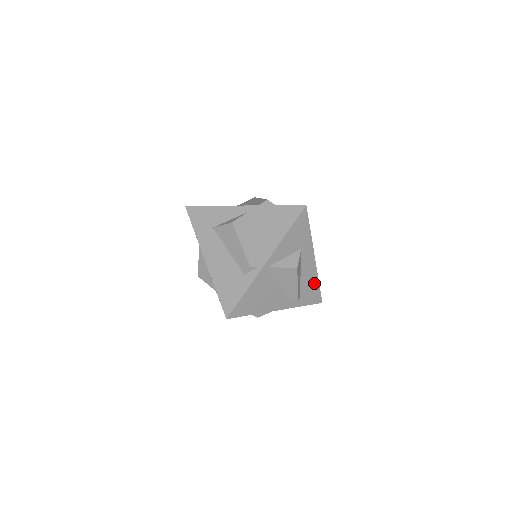
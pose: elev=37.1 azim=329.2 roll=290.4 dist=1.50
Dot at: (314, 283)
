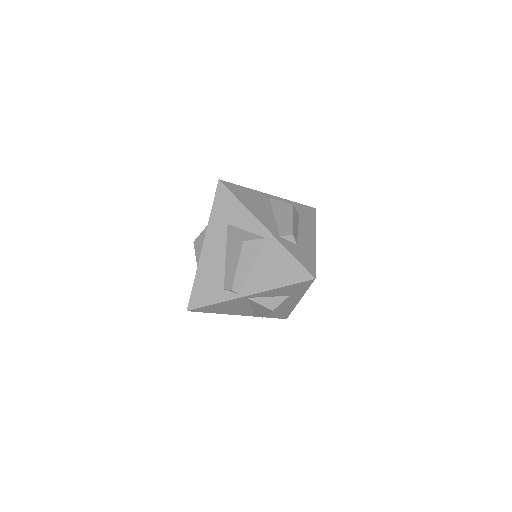
Dot at: (287, 310)
